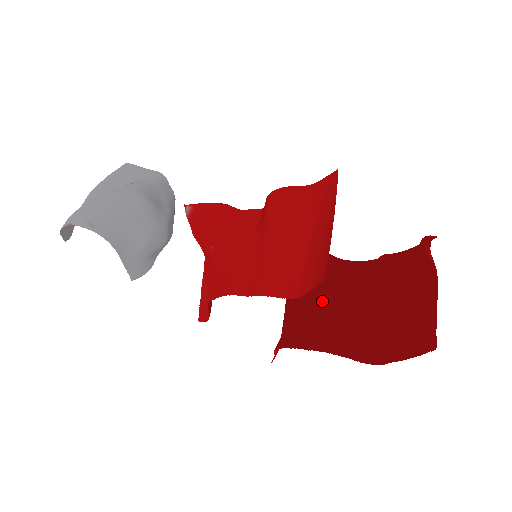
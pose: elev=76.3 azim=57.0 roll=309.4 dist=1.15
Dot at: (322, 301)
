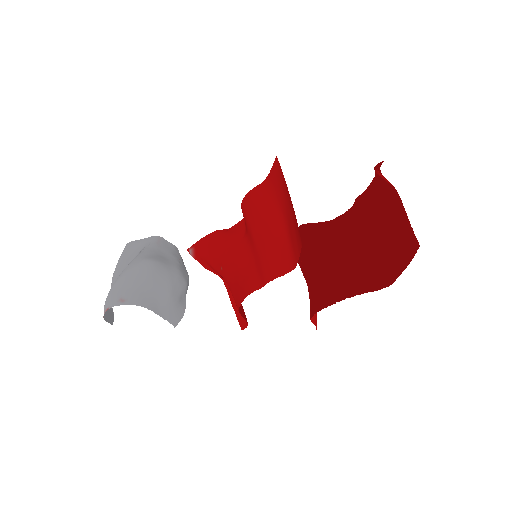
Dot at: (327, 262)
